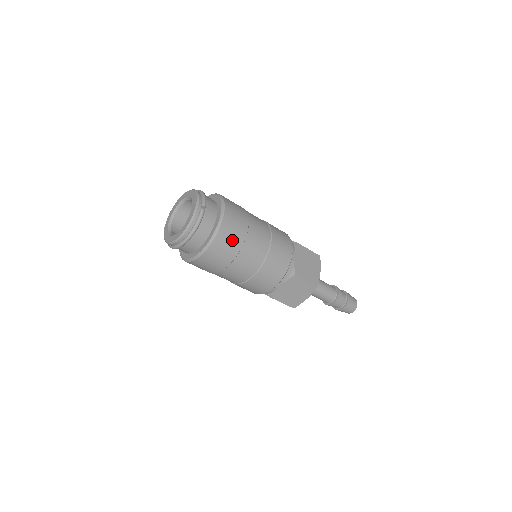
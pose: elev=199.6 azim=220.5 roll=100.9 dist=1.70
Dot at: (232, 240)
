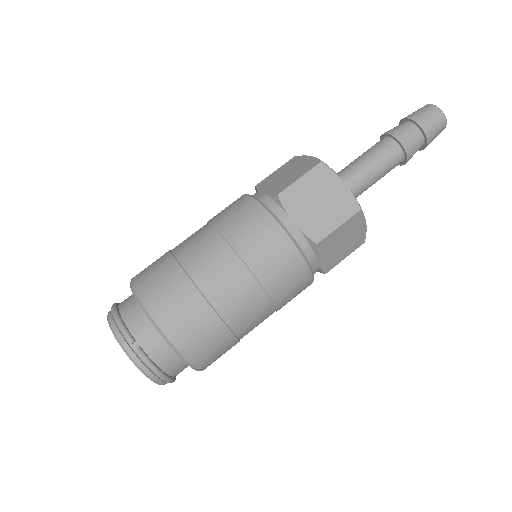
Dot at: (201, 331)
